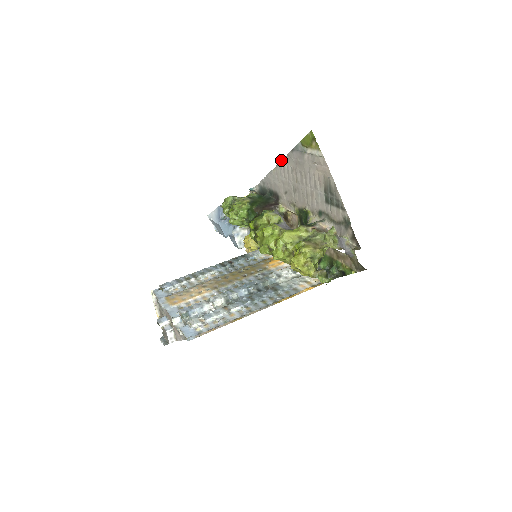
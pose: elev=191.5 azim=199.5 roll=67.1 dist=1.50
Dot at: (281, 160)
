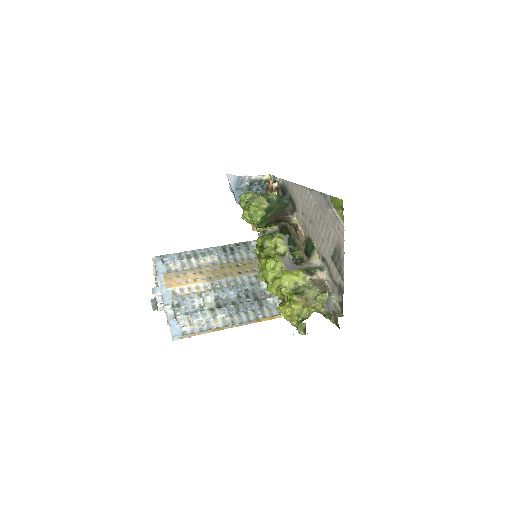
Dot at: (309, 188)
